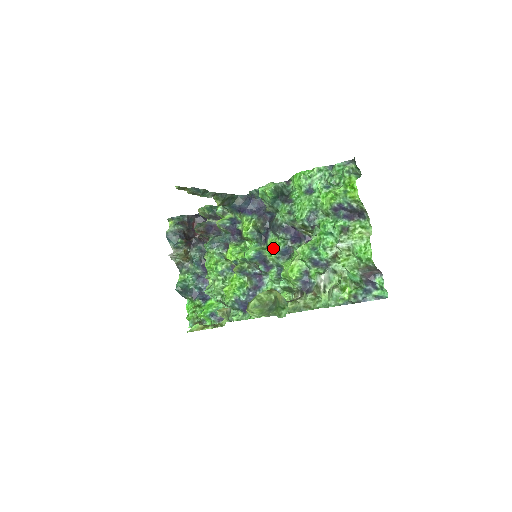
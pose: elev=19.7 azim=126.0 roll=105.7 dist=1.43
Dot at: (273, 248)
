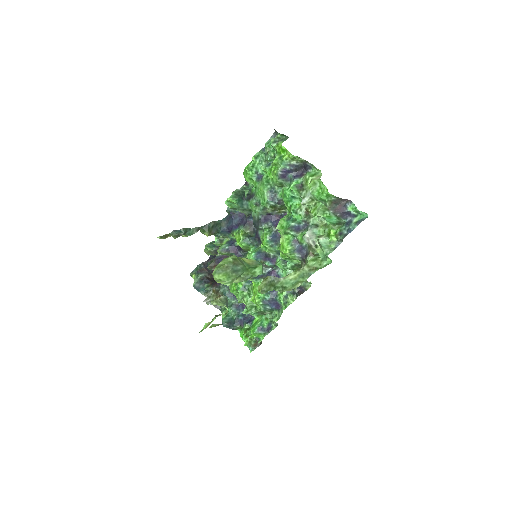
Dot at: (263, 241)
